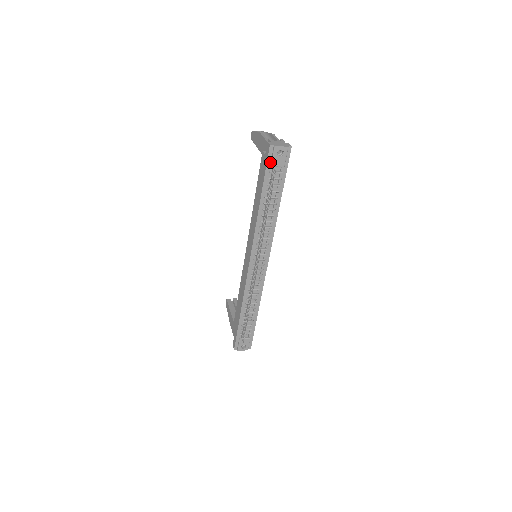
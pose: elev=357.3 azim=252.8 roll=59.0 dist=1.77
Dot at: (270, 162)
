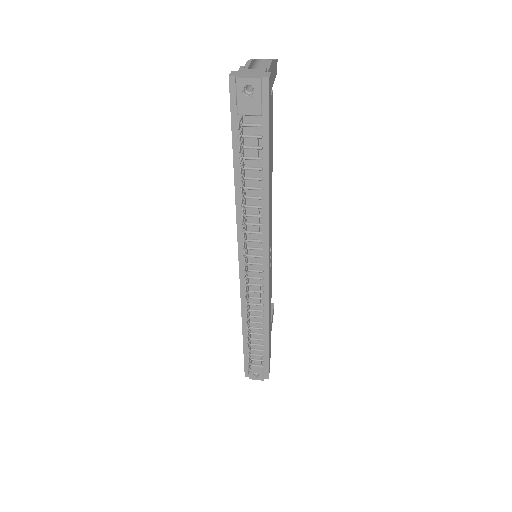
Dot at: (236, 107)
